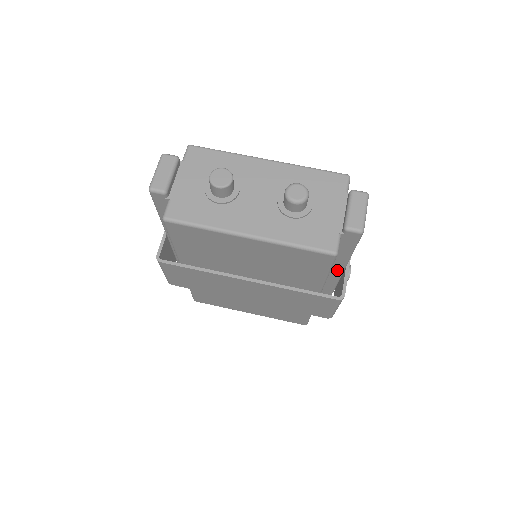
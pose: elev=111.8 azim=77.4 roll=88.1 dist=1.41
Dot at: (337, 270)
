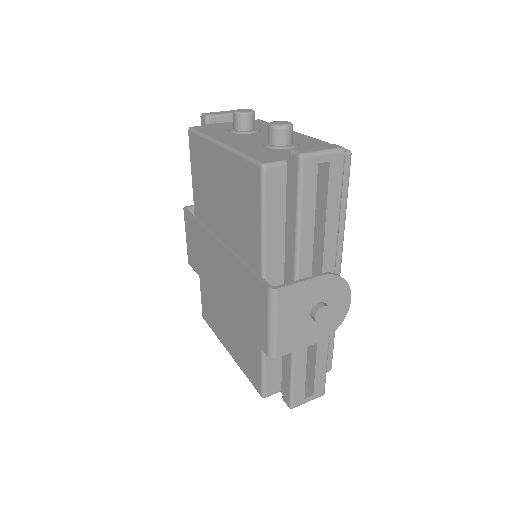
Dot at: (291, 260)
